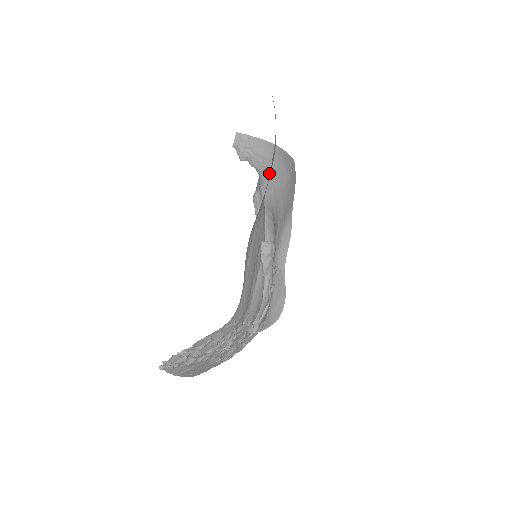
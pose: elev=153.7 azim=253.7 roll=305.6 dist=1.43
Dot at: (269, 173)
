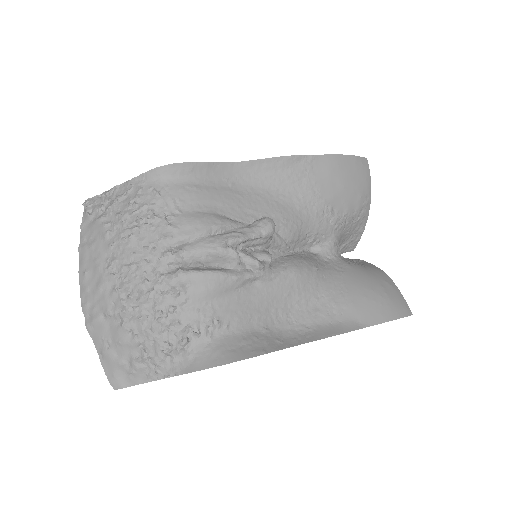
Dot at: (353, 266)
